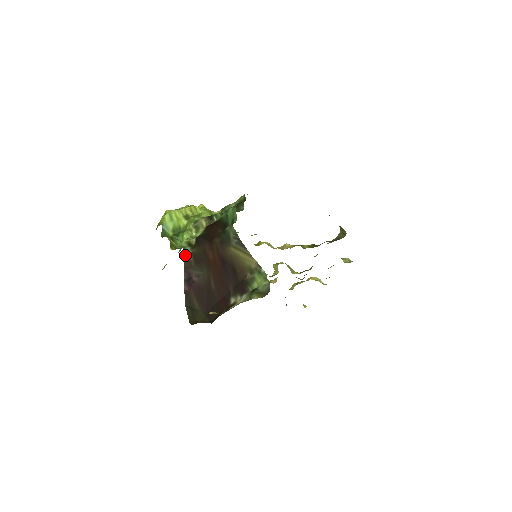
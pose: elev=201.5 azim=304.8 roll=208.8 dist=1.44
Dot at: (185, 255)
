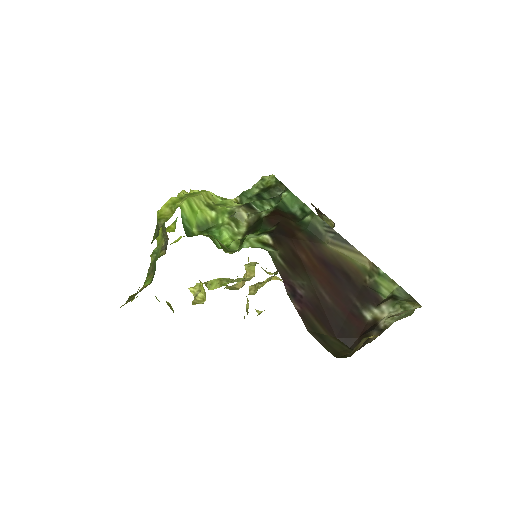
Dot at: (274, 259)
